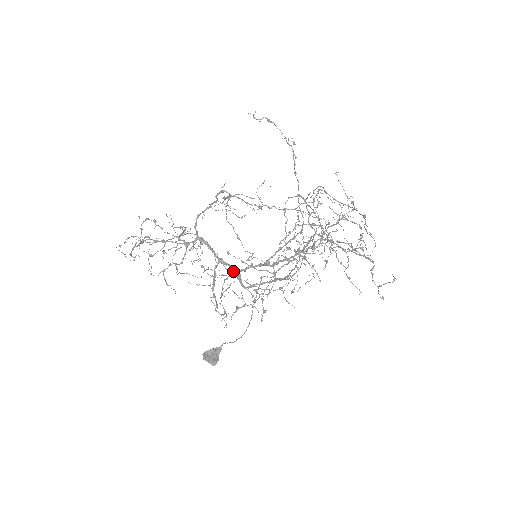
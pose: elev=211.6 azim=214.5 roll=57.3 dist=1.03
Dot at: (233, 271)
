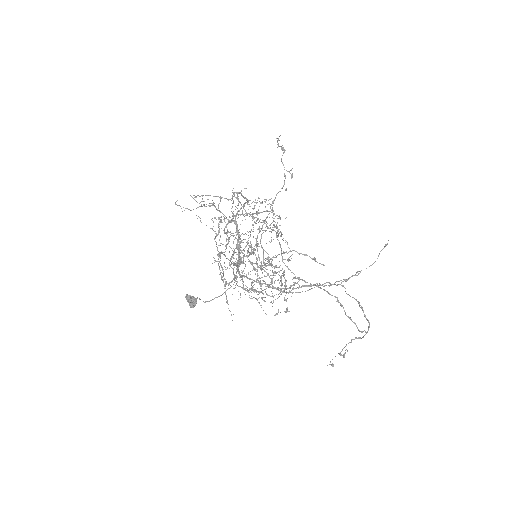
Dot at: occluded
